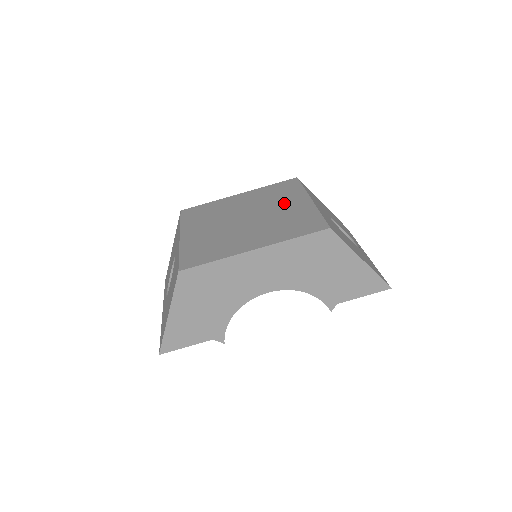
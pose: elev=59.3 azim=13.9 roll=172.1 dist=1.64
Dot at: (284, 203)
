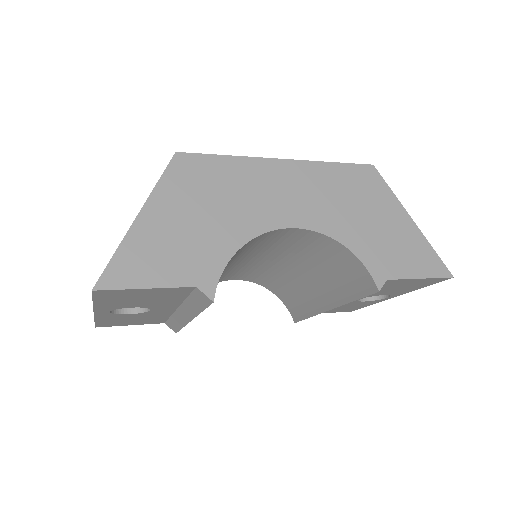
Dot at: occluded
